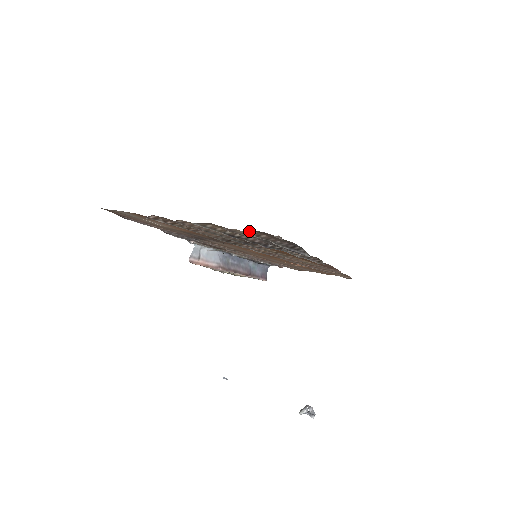
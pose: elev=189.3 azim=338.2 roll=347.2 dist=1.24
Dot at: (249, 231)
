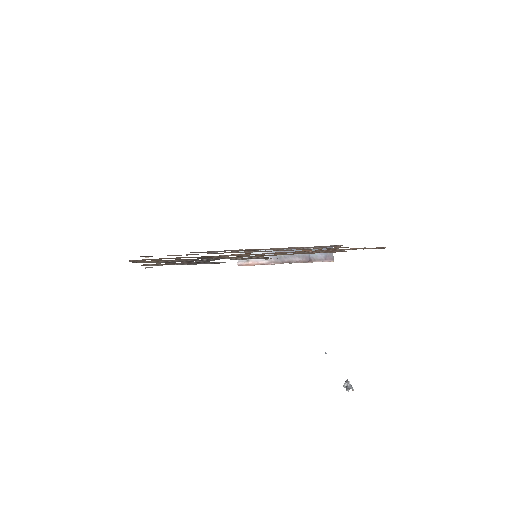
Dot at: (145, 265)
